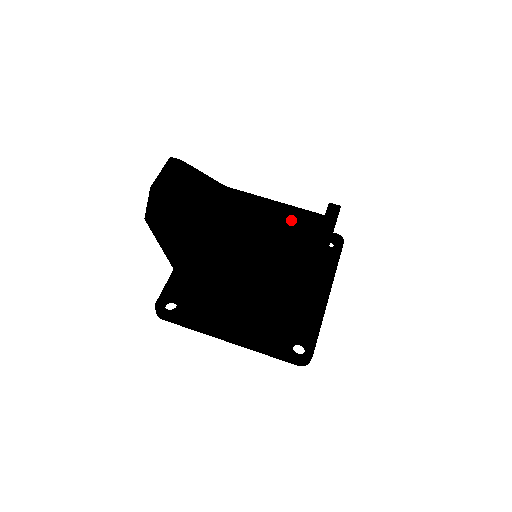
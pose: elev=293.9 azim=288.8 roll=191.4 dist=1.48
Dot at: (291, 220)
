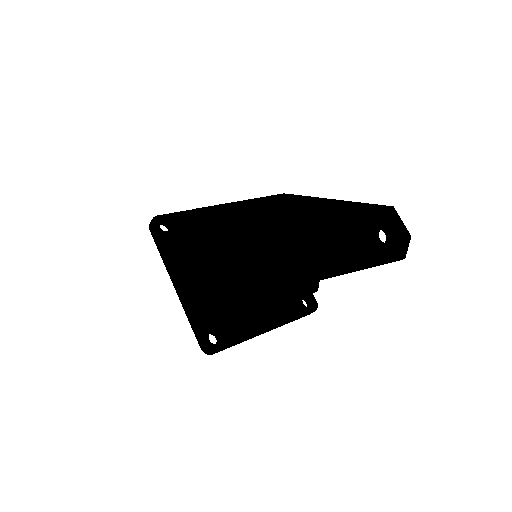
Dot at: (253, 210)
